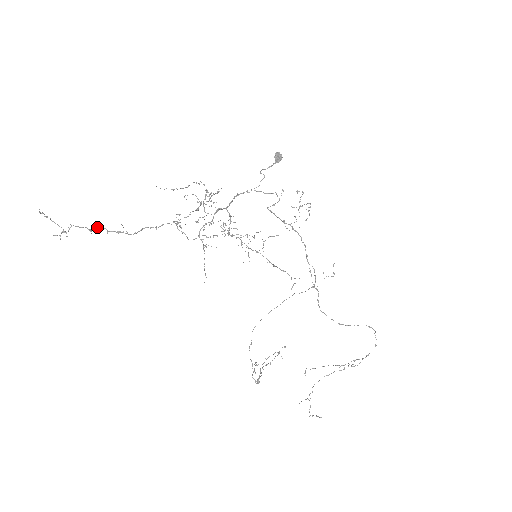
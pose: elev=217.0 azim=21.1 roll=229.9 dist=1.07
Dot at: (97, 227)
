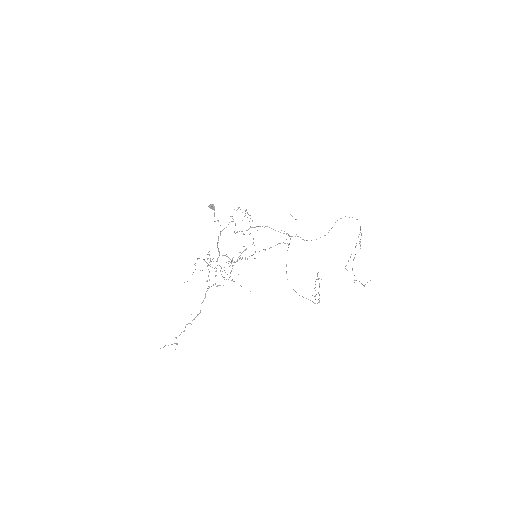
Dot at: (185, 327)
